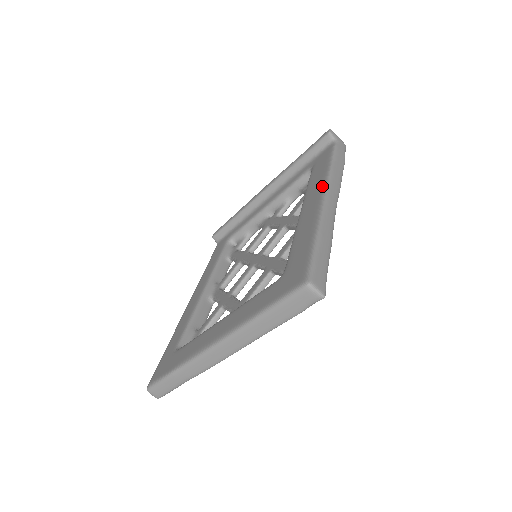
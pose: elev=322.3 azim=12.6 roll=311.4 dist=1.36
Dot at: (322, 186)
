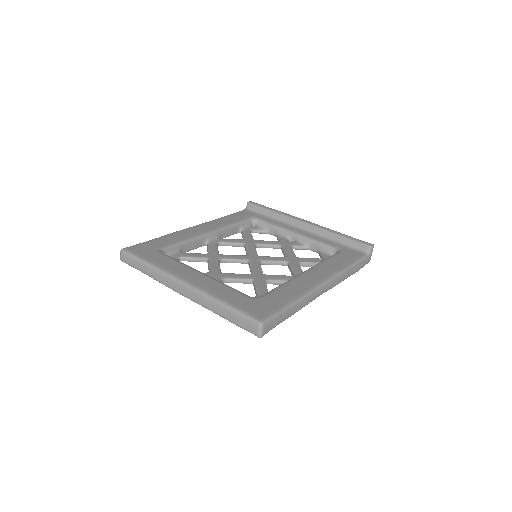
Dot at: (329, 275)
